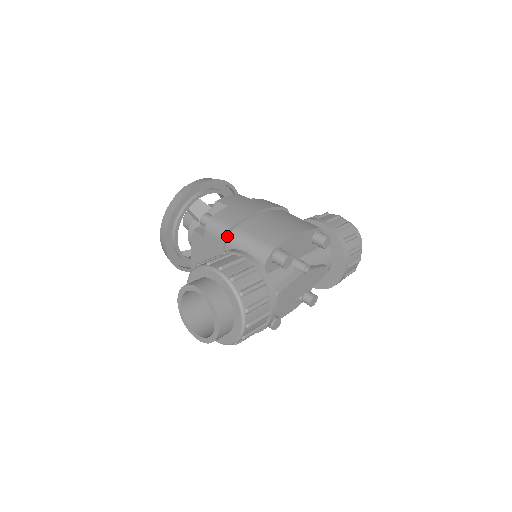
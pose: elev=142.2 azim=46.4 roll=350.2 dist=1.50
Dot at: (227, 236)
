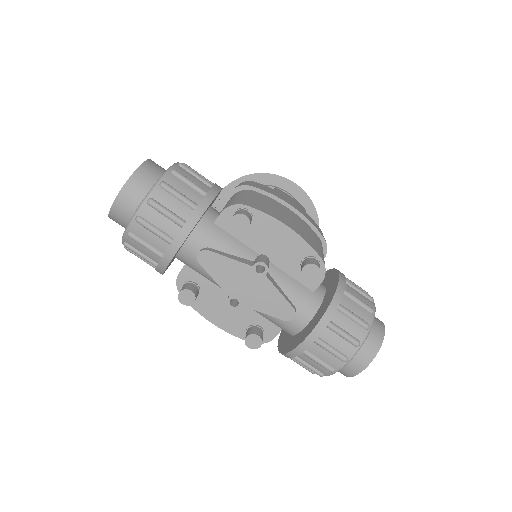
Dot at: (237, 190)
